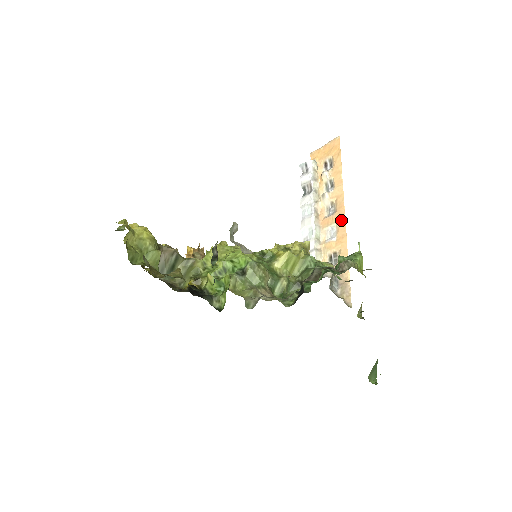
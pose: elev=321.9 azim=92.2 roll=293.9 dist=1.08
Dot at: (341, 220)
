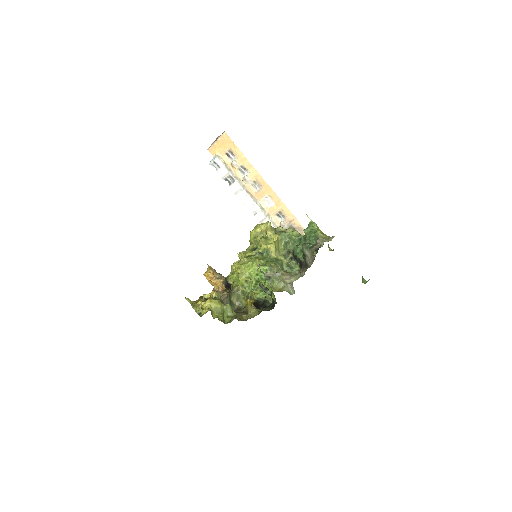
Dot at: (270, 191)
